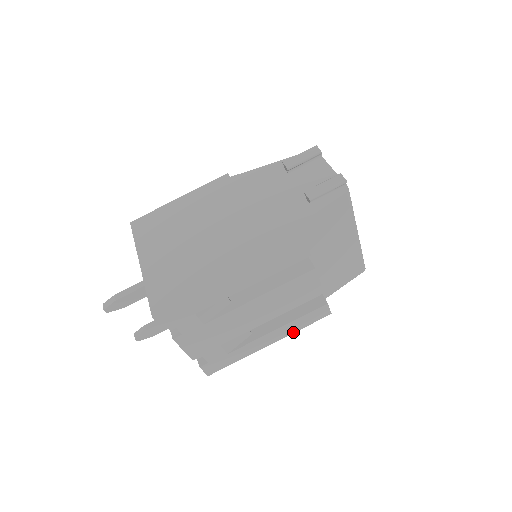
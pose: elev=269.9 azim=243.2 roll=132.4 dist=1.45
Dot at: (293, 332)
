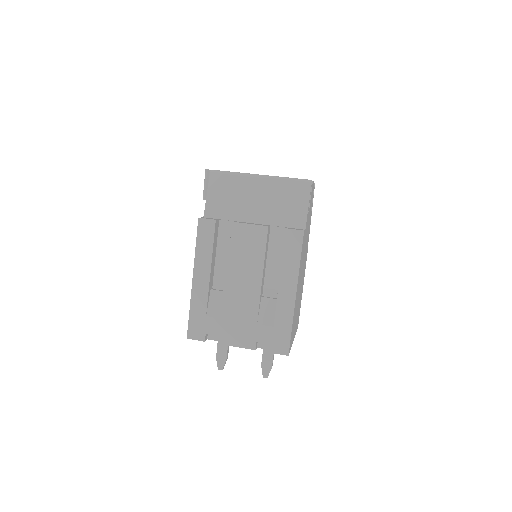
Dot at: (298, 270)
